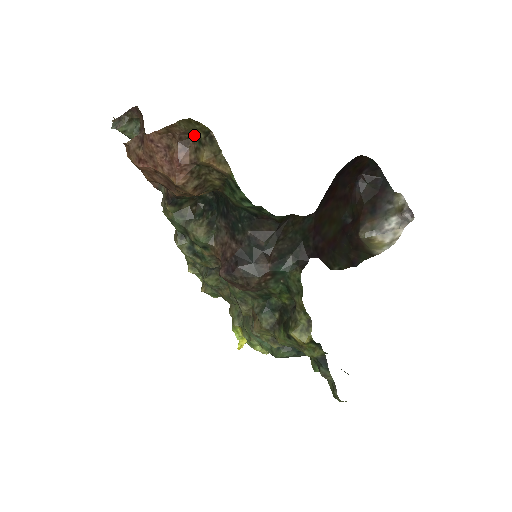
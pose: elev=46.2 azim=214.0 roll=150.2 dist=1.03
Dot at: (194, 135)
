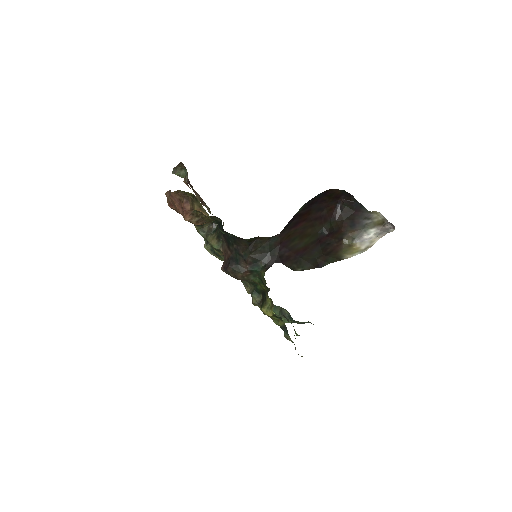
Dot at: occluded
